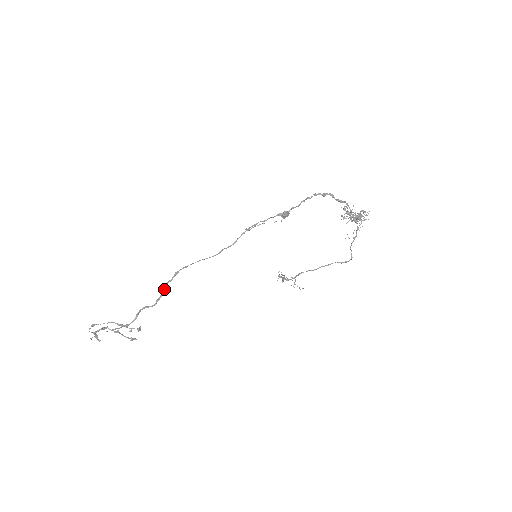
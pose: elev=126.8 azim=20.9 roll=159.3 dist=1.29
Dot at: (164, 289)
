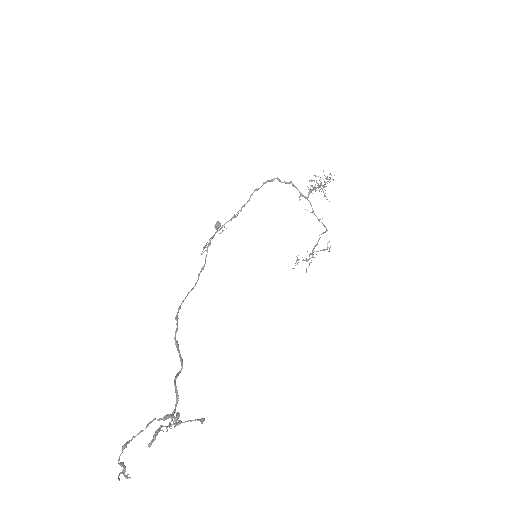
Dot at: (177, 344)
